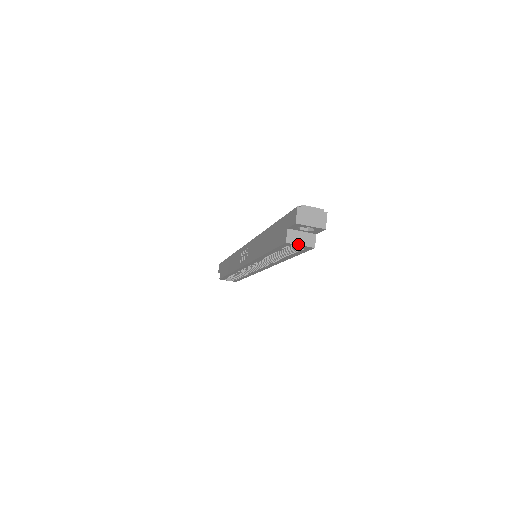
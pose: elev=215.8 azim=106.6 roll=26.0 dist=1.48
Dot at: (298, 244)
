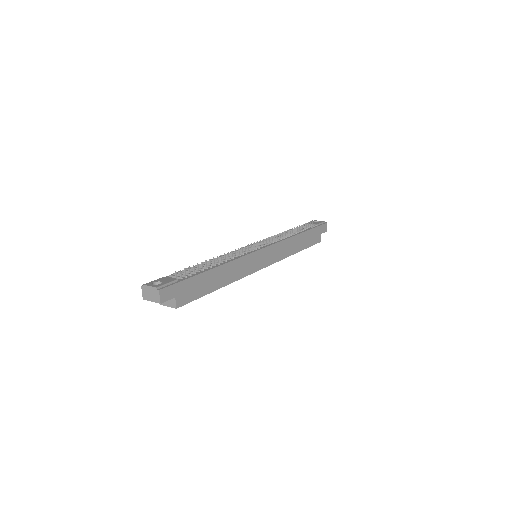
Dot at: (166, 305)
